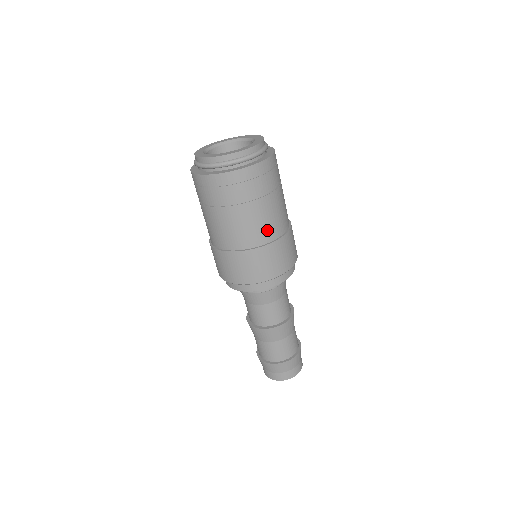
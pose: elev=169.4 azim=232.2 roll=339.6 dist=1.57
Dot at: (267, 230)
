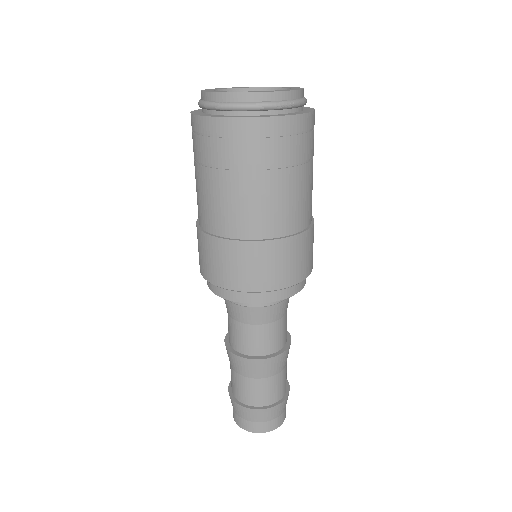
Dot at: (309, 208)
